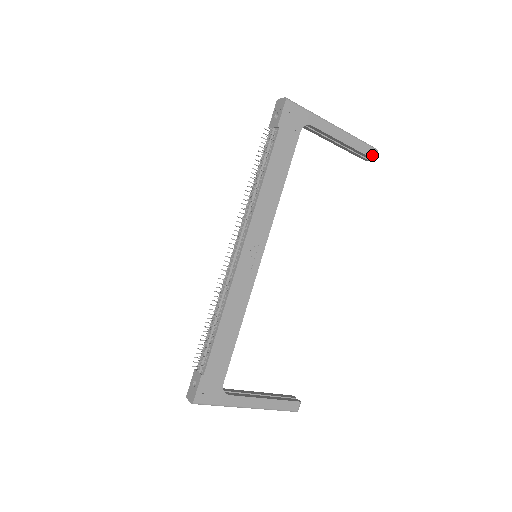
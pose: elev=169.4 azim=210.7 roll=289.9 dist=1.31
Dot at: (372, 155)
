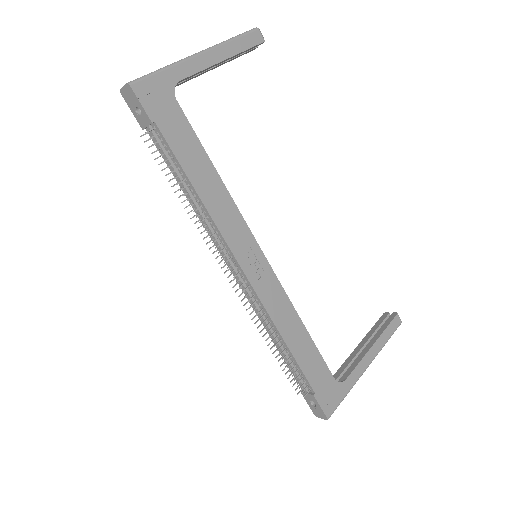
Dot at: (258, 40)
